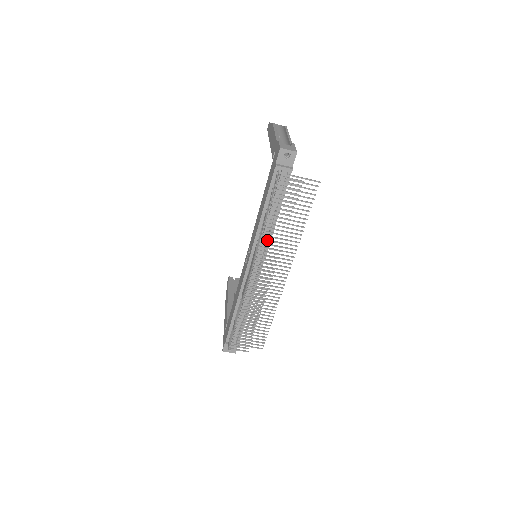
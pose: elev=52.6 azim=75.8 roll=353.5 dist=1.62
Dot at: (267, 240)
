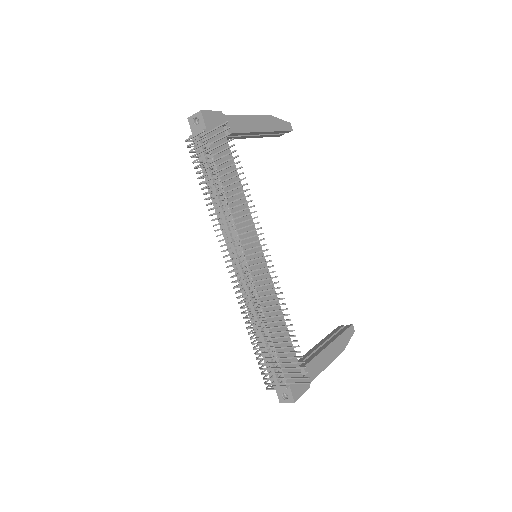
Dot at: (215, 219)
